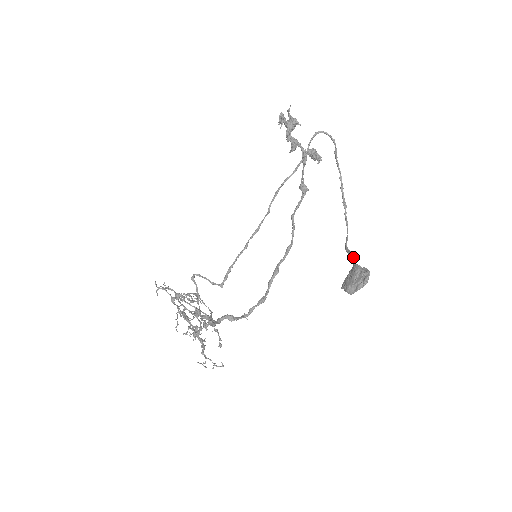
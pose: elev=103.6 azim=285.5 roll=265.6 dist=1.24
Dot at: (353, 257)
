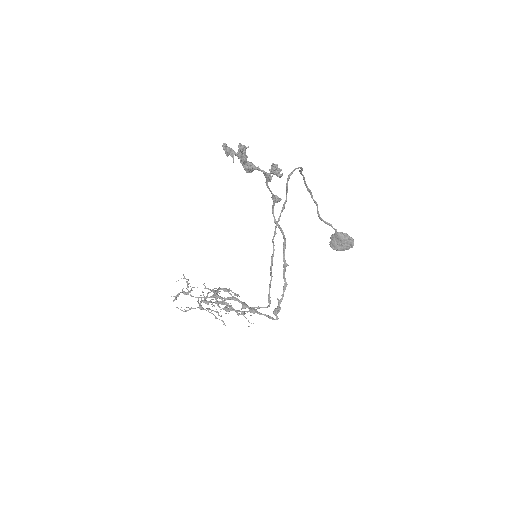
Dot at: (333, 228)
